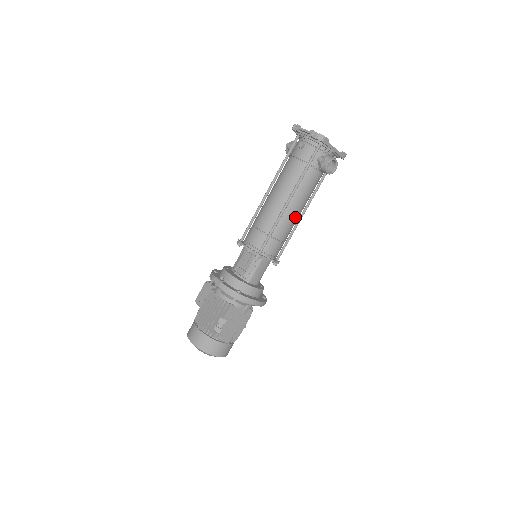
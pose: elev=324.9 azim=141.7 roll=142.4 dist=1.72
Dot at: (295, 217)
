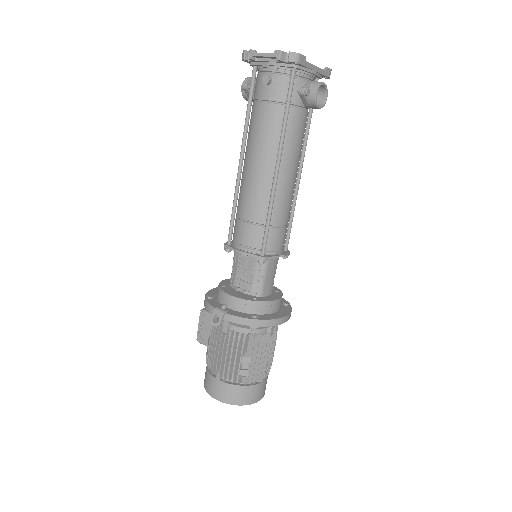
Dot at: (292, 186)
